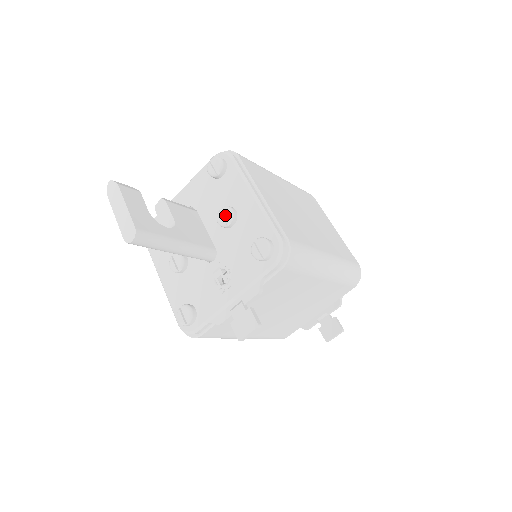
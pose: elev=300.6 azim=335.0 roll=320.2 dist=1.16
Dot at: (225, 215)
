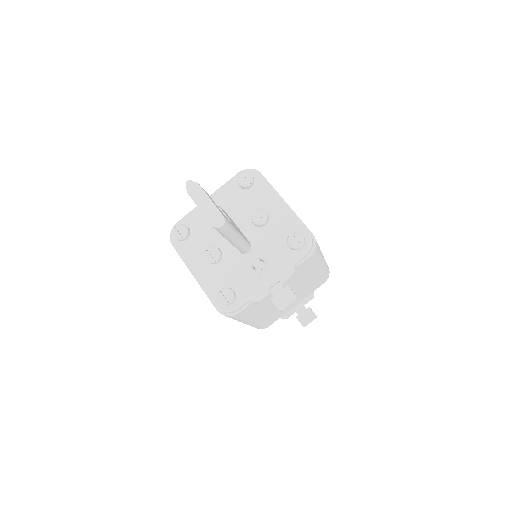
Dot at: (260, 216)
